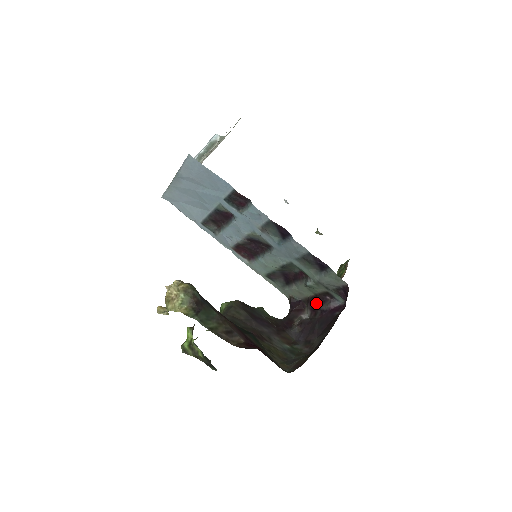
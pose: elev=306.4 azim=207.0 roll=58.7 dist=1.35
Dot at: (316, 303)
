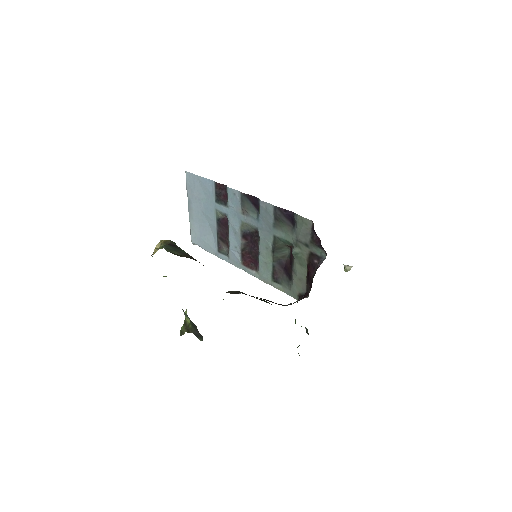
Dot at: (309, 275)
